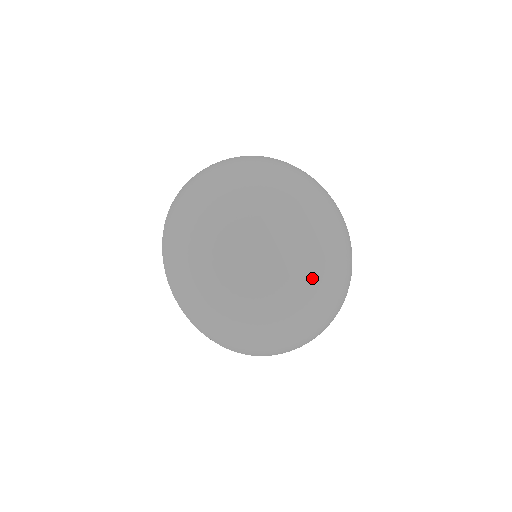
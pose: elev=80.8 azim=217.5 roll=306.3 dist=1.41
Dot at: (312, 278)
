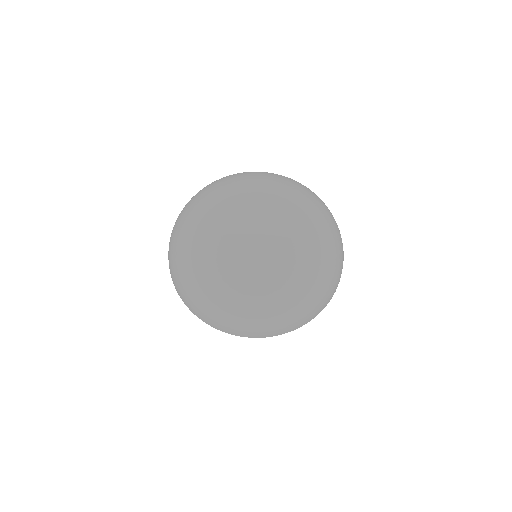
Dot at: (295, 233)
